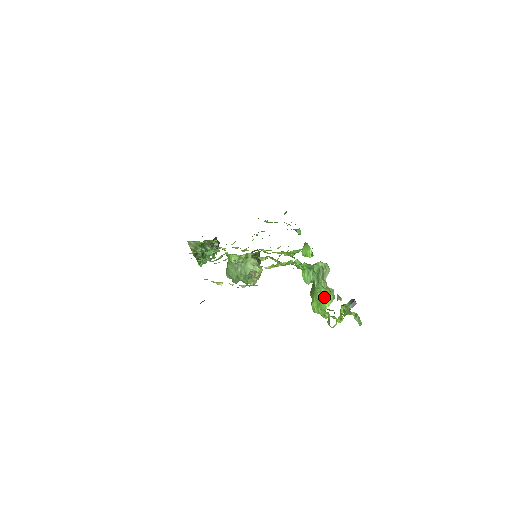
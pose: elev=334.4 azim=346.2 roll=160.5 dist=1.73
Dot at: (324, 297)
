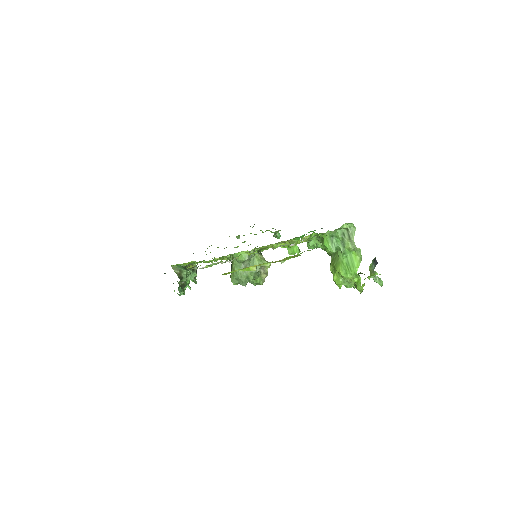
Dot at: (352, 260)
